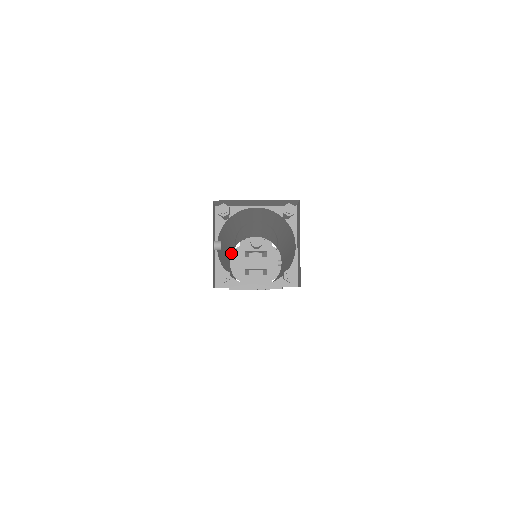
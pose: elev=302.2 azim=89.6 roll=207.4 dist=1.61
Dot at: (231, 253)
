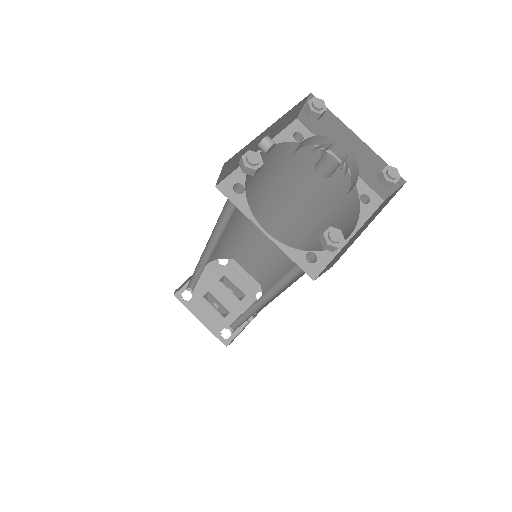
Dot at: (213, 260)
